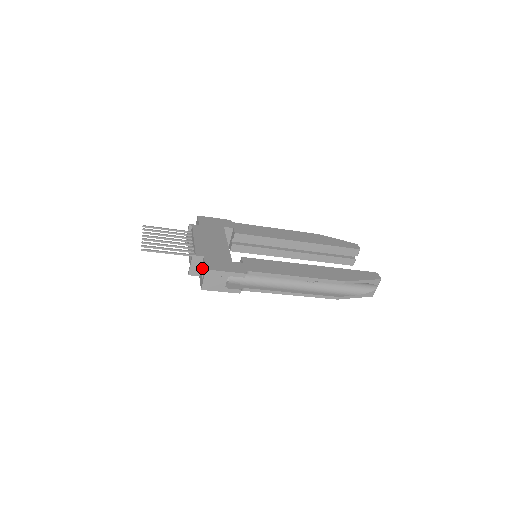
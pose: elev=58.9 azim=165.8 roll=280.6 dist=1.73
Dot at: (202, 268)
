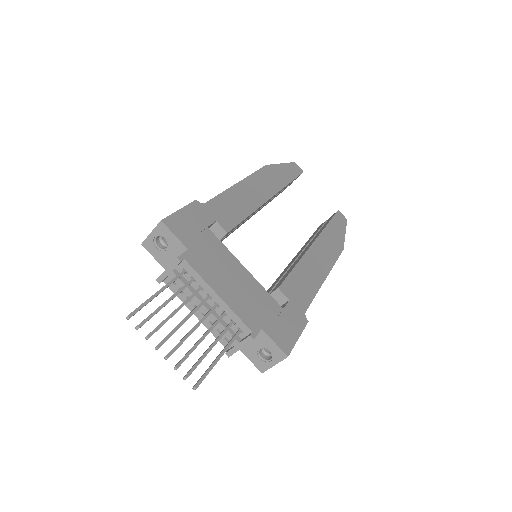
Dot at: (259, 344)
